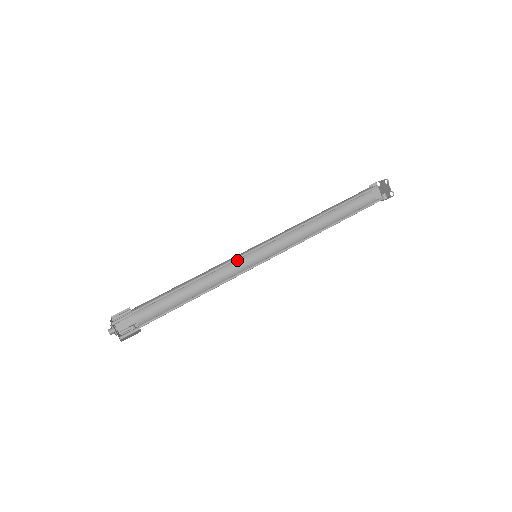
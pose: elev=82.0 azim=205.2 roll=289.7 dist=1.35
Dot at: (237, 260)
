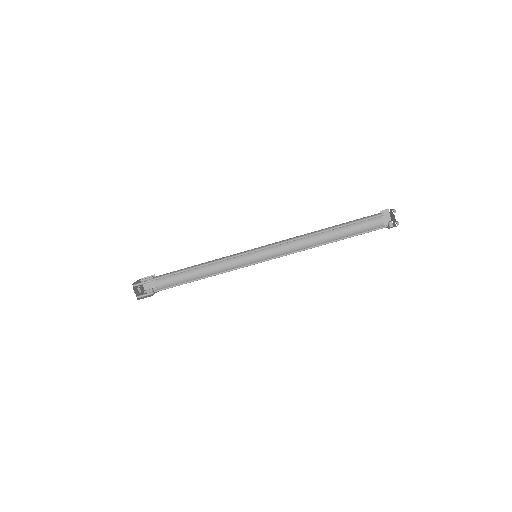
Dot at: (242, 256)
